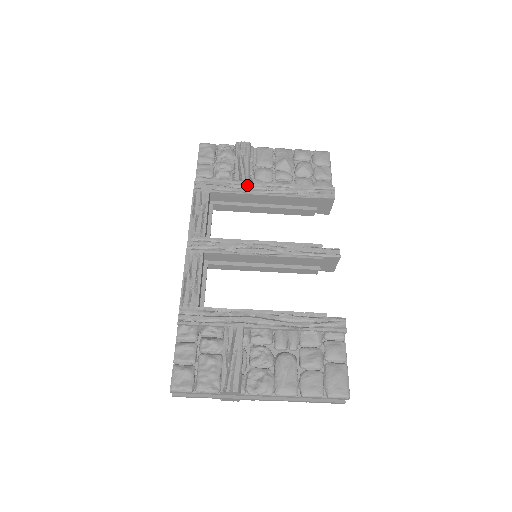
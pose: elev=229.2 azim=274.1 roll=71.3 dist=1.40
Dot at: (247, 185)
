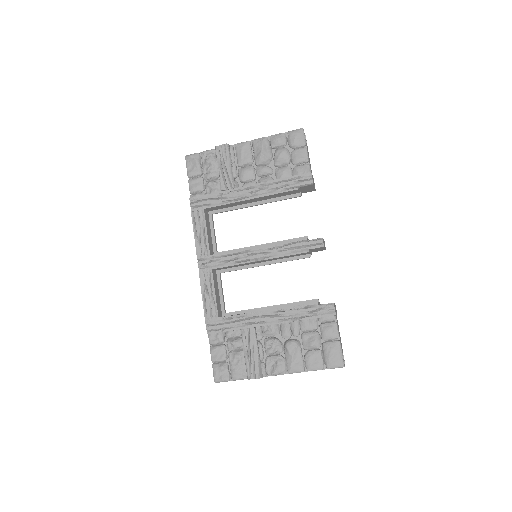
Dot at: (233, 193)
